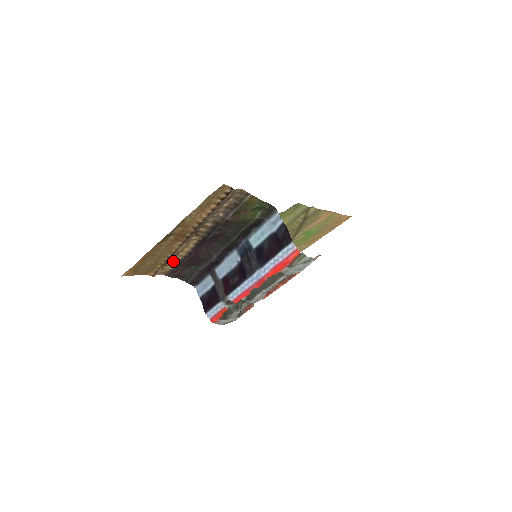
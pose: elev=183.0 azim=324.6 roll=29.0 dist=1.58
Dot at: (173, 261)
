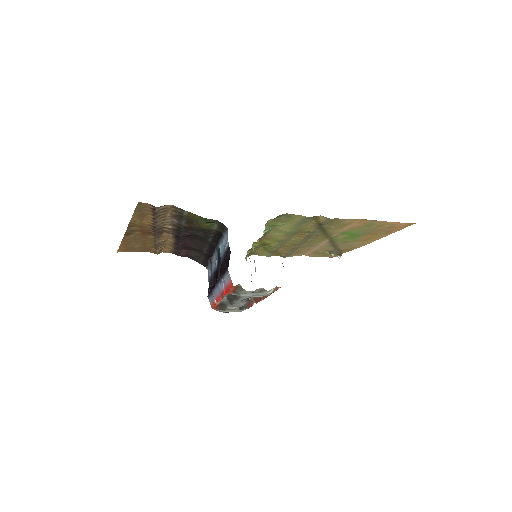
Dot at: (168, 246)
